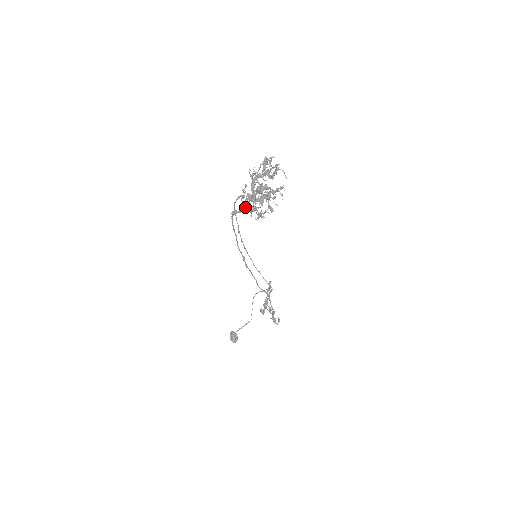
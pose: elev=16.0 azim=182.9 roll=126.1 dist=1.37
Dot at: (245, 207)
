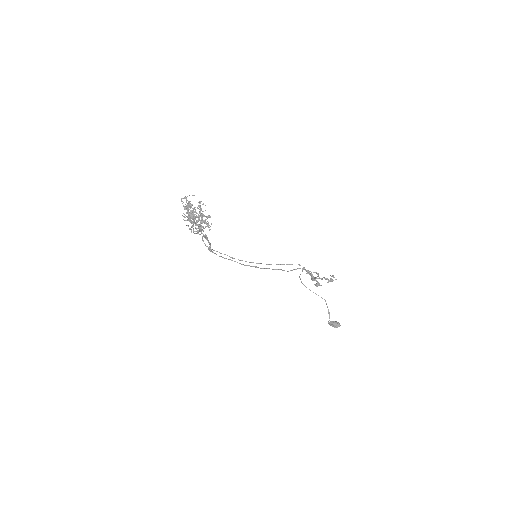
Dot at: (206, 237)
